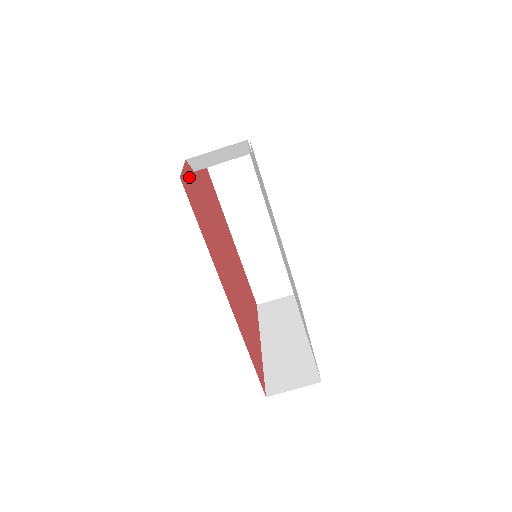
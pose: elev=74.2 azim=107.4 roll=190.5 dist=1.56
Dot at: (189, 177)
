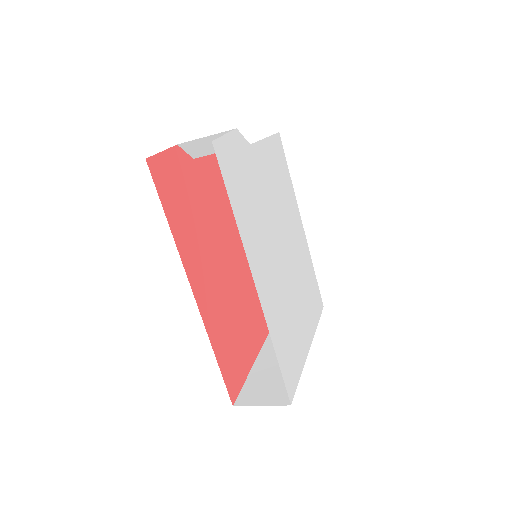
Dot at: (174, 162)
